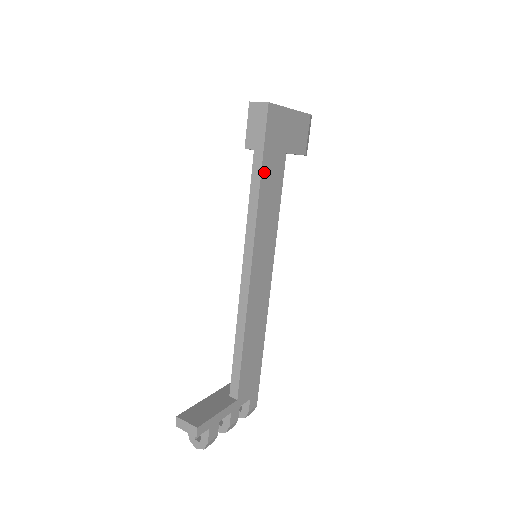
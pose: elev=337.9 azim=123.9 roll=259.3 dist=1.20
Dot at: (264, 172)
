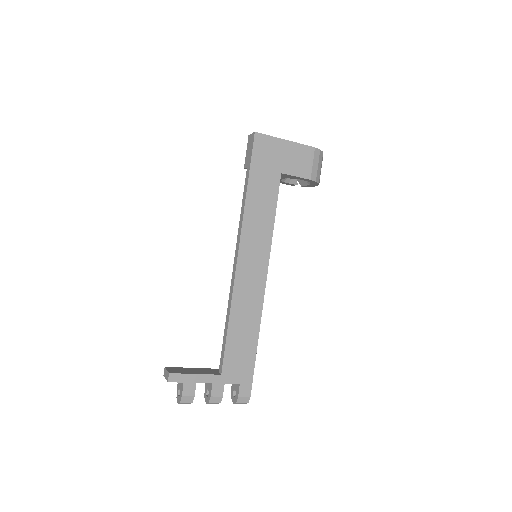
Dot at: (252, 183)
